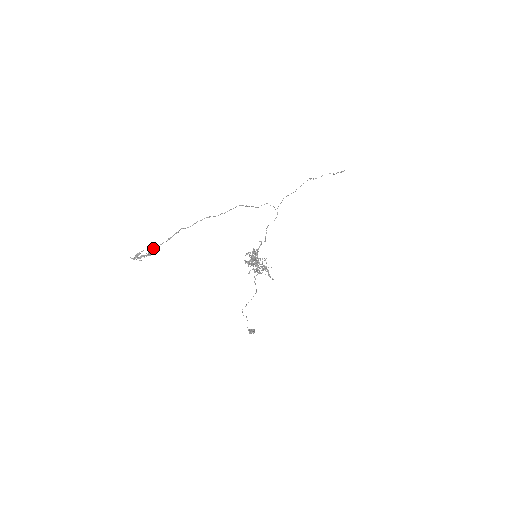
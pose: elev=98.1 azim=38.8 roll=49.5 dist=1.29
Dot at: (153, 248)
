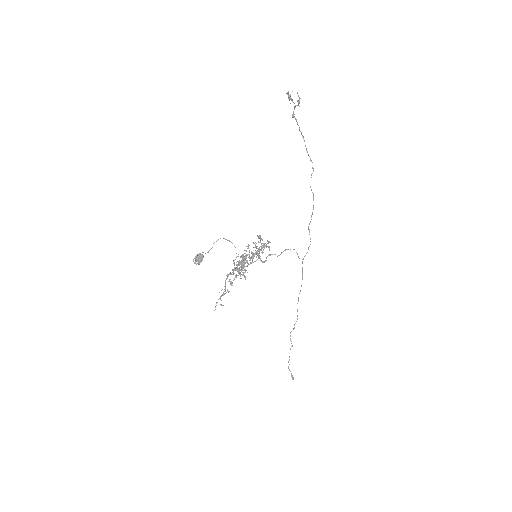
Dot at: occluded
